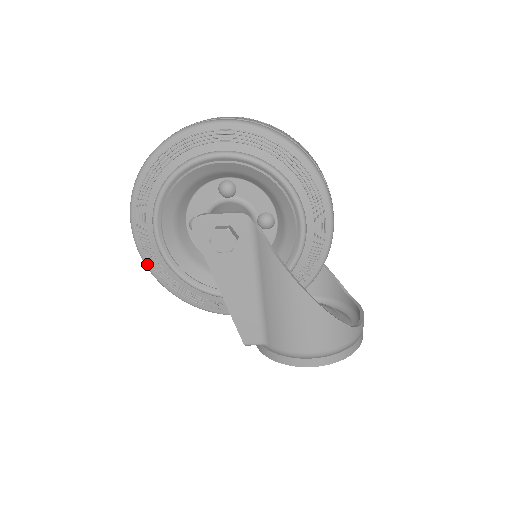
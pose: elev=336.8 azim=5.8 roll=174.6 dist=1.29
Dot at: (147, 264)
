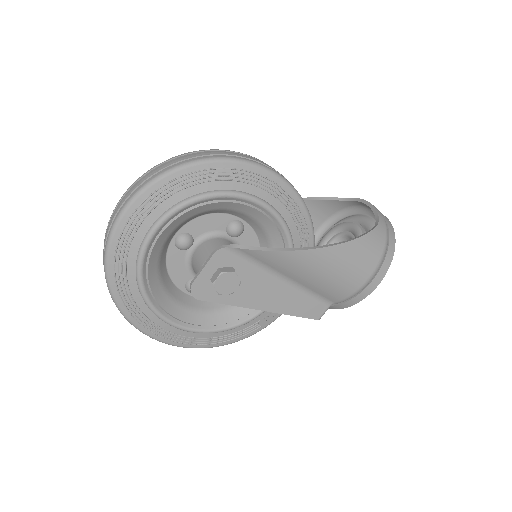
Dot at: (194, 347)
